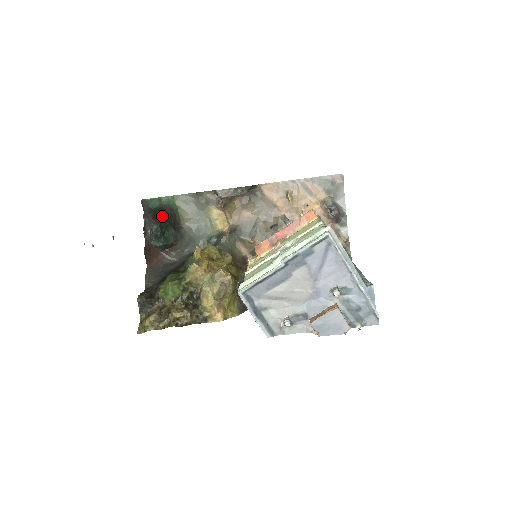
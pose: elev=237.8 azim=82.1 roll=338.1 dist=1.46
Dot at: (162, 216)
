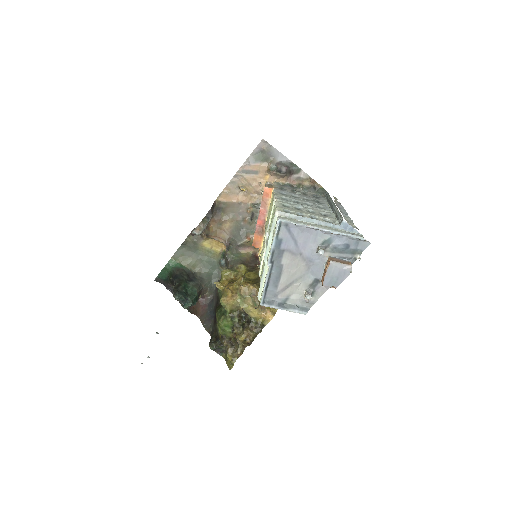
Dot at: (175, 283)
